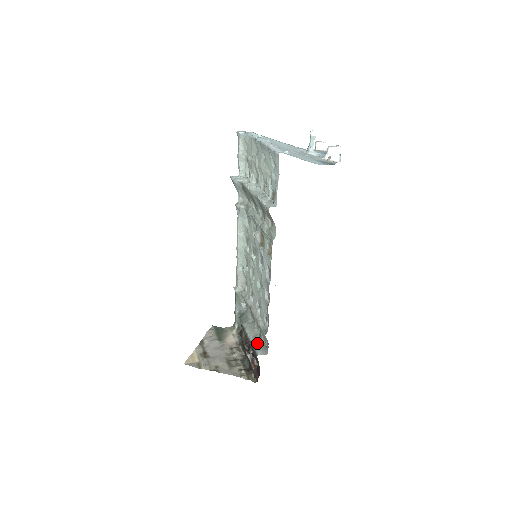
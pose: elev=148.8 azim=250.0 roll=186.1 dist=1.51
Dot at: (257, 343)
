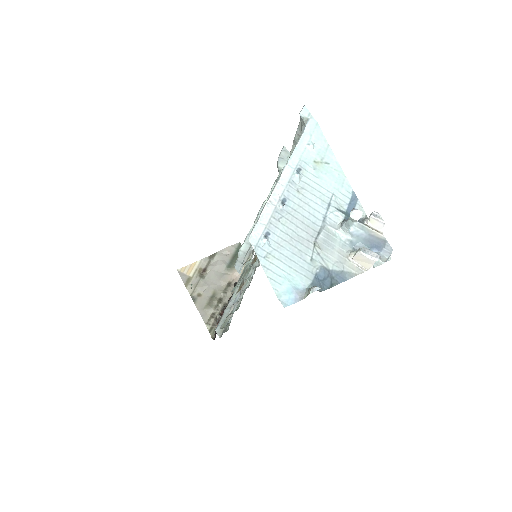
Dot at: occluded
